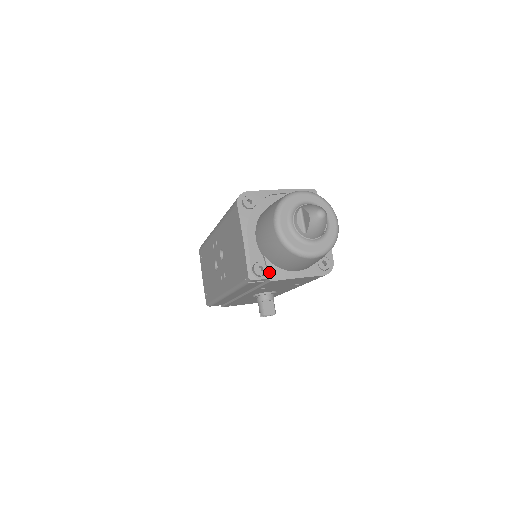
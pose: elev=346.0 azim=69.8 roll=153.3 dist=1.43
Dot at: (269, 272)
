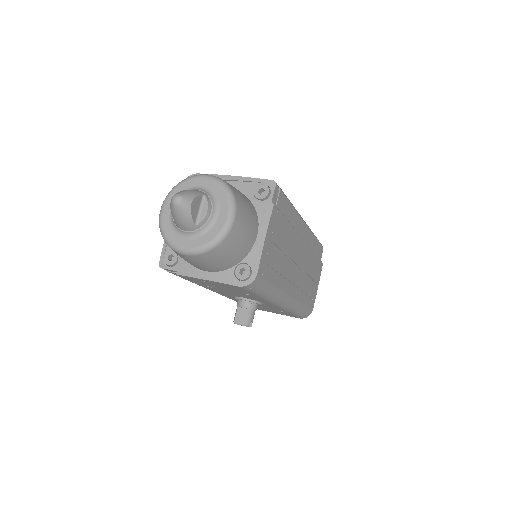
Dot at: (178, 264)
